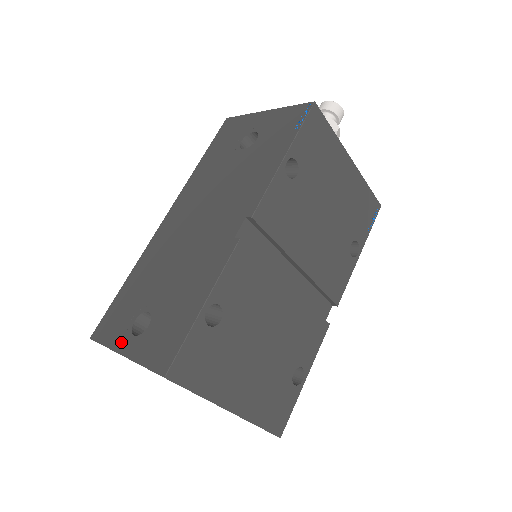
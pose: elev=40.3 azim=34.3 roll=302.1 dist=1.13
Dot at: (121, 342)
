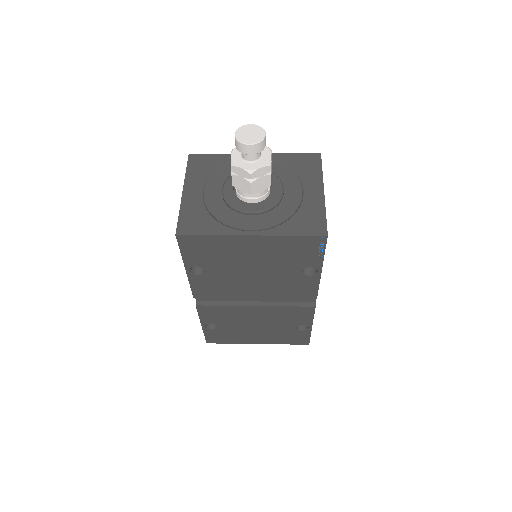
Dot at: occluded
